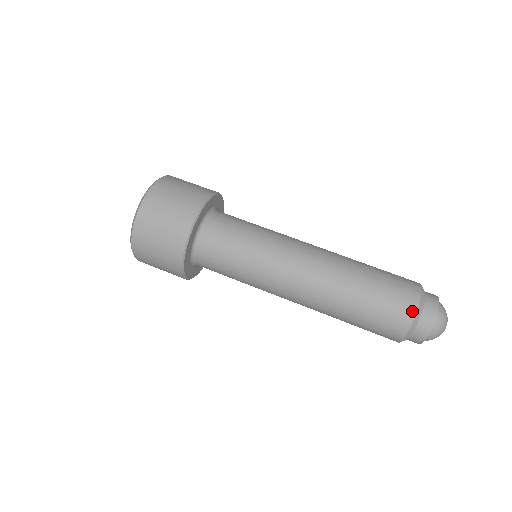
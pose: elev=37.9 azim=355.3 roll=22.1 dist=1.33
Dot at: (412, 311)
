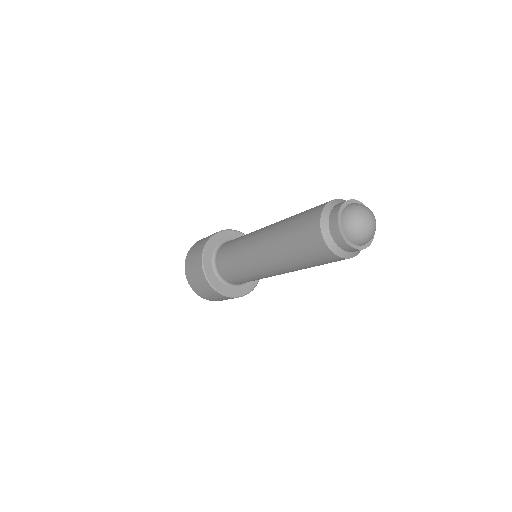
Dot at: (318, 230)
